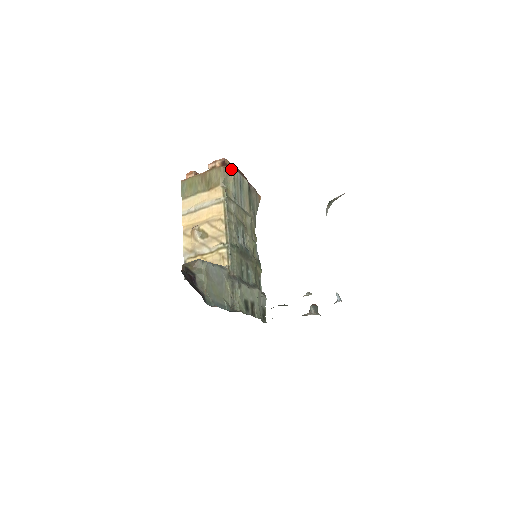
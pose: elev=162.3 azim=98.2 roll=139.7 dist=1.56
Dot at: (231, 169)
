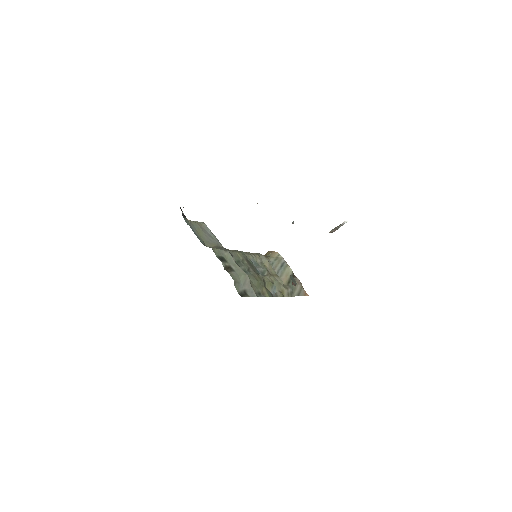
Dot at: (277, 252)
